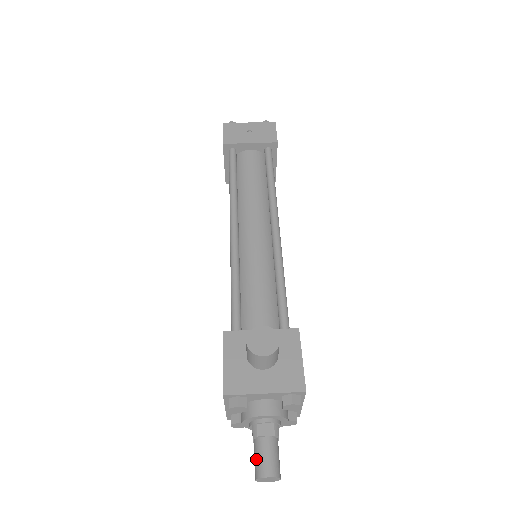
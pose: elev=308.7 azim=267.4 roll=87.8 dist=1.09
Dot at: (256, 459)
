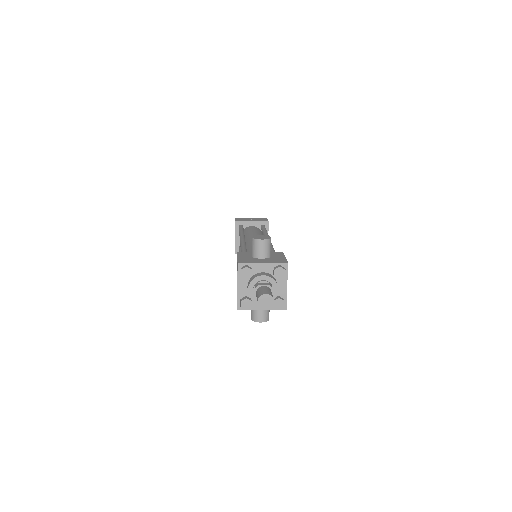
Dot at: (258, 293)
